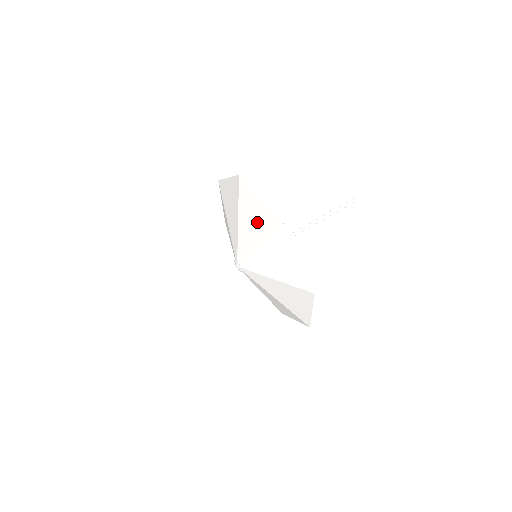
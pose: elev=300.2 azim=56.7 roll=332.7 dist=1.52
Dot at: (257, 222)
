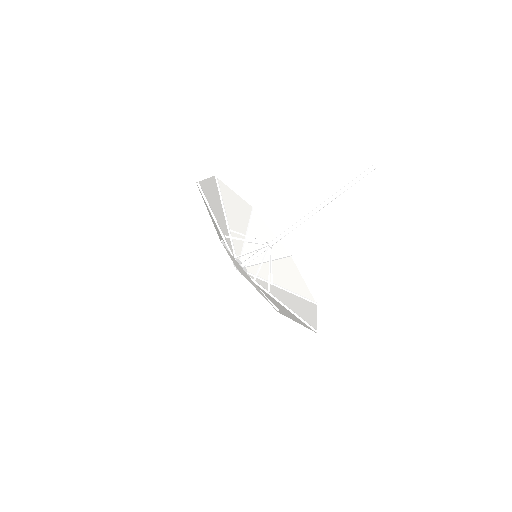
Dot at: (285, 310)
